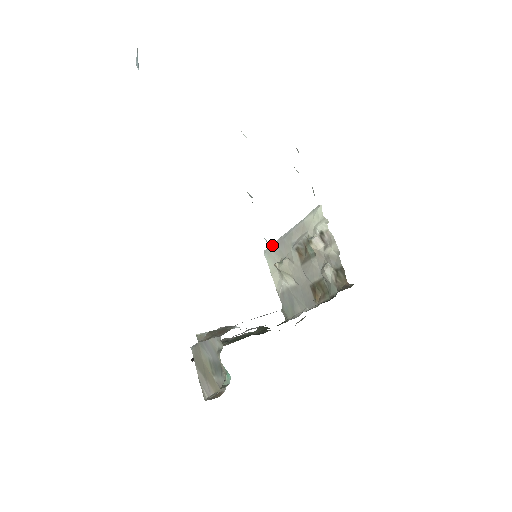
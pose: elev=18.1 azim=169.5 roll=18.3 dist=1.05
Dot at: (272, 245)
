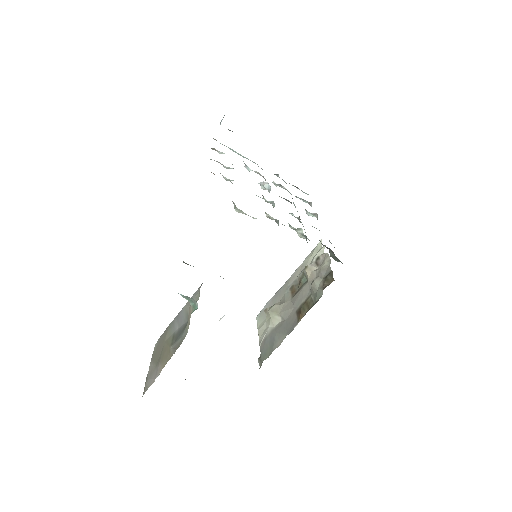
Dot at: (267, 303)
